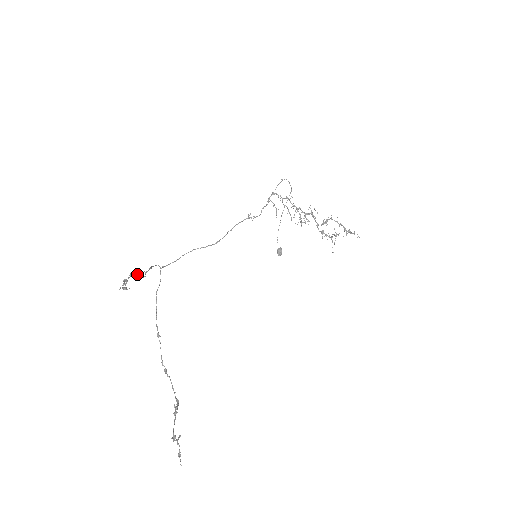
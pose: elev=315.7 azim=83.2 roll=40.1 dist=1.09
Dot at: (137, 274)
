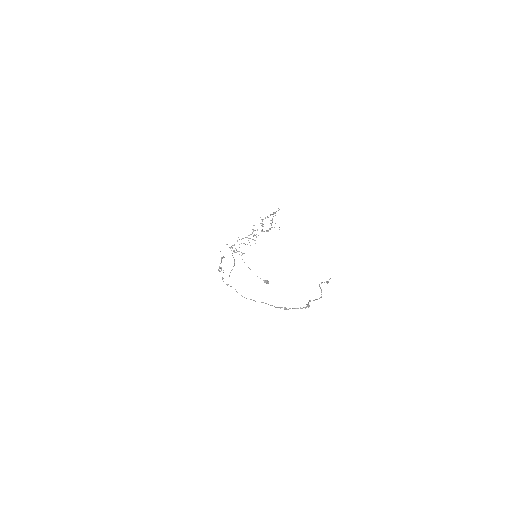
Dot at: (221, 269)
